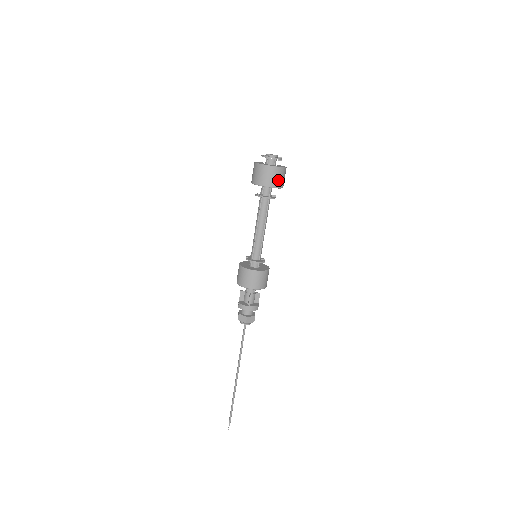
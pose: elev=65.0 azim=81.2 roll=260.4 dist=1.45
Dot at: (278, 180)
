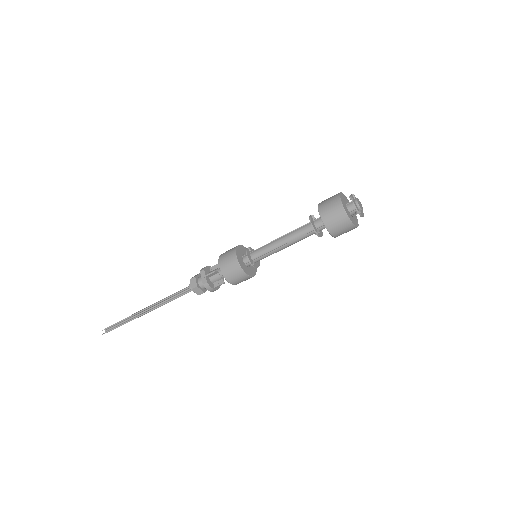
Dot at: occluded
